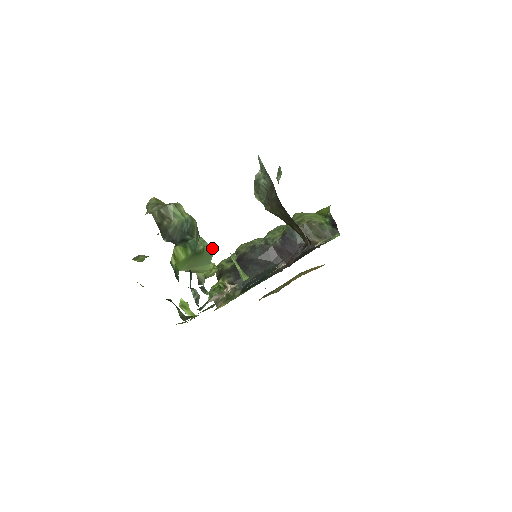
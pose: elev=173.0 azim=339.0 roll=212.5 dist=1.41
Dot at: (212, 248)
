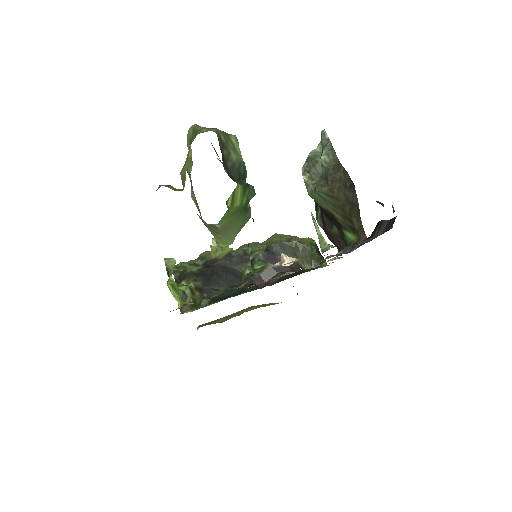
Dot at: (250, 214)
